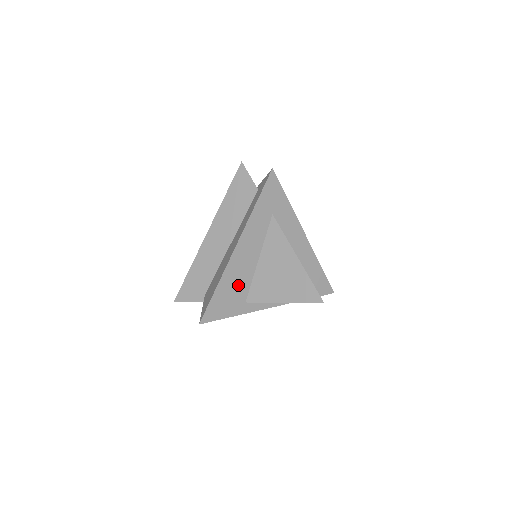
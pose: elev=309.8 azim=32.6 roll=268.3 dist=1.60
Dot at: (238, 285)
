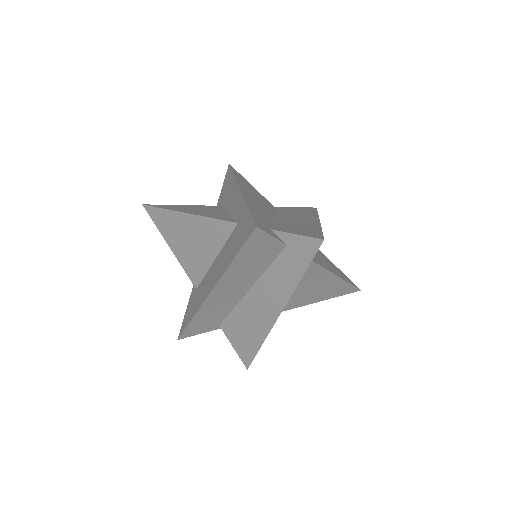
Dot at: occluded
